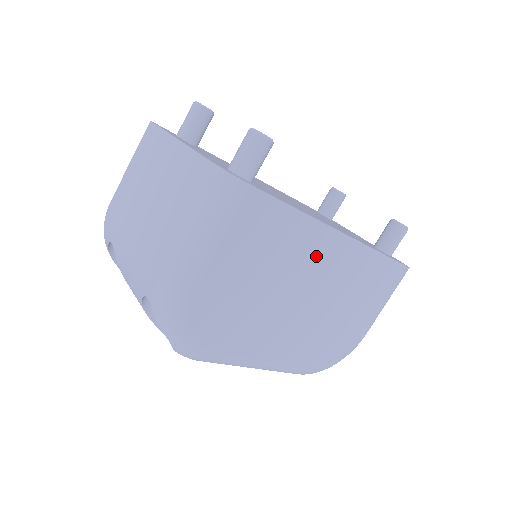
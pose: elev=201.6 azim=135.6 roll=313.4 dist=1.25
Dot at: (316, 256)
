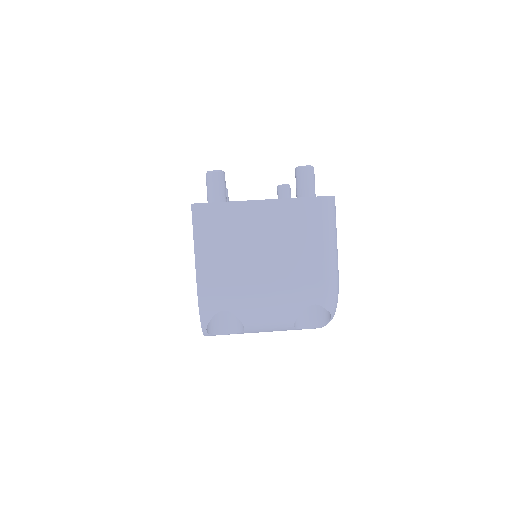
Dot at: occluded
